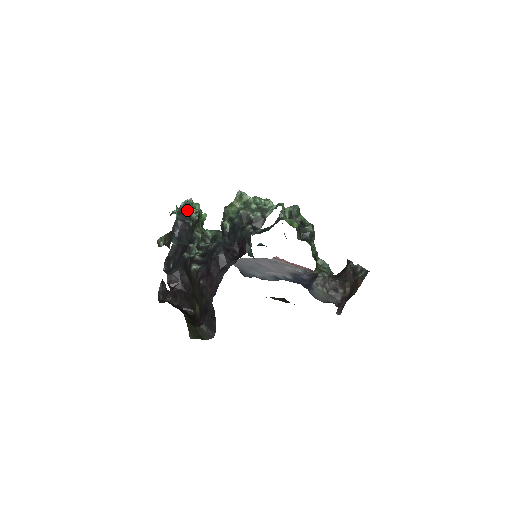
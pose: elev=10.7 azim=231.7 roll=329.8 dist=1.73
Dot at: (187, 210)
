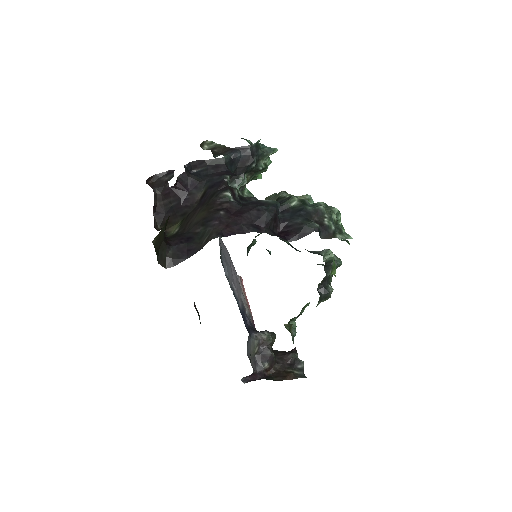
Dot at: (264, 152)
